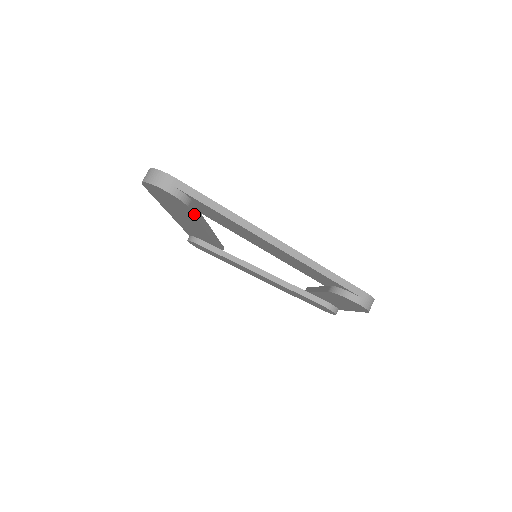
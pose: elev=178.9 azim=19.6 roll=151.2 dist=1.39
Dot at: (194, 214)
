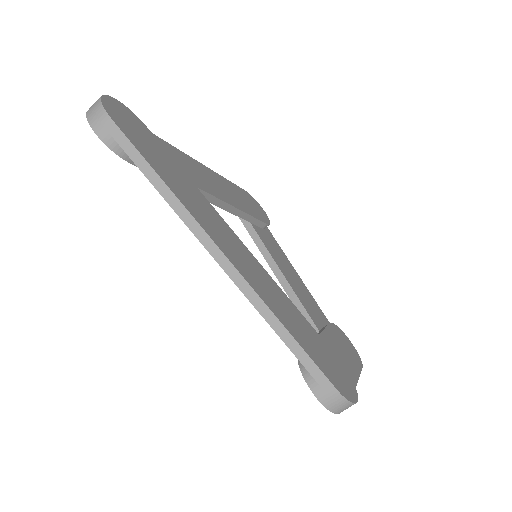
Dot at: occluded
